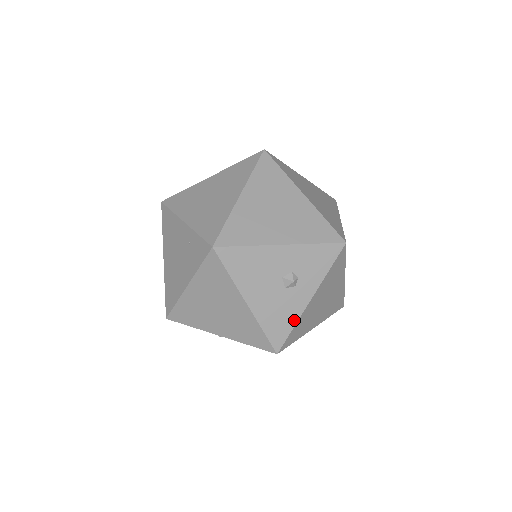
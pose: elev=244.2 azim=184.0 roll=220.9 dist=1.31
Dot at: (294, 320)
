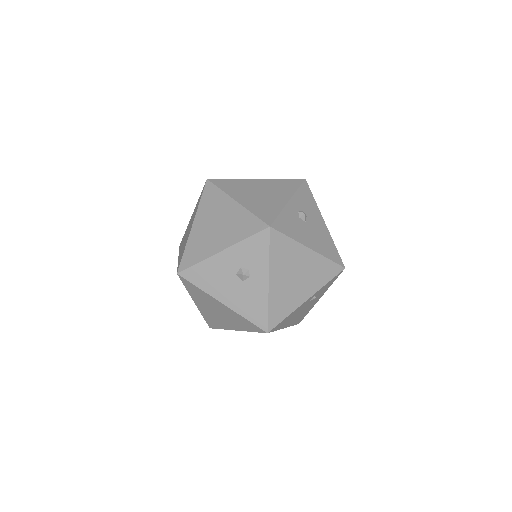
Dot at: (265, 303)
